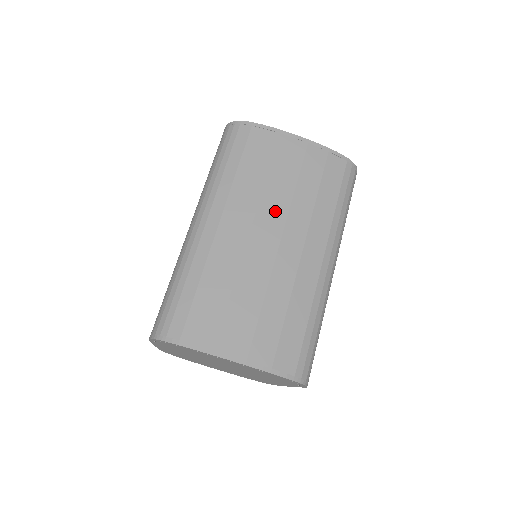
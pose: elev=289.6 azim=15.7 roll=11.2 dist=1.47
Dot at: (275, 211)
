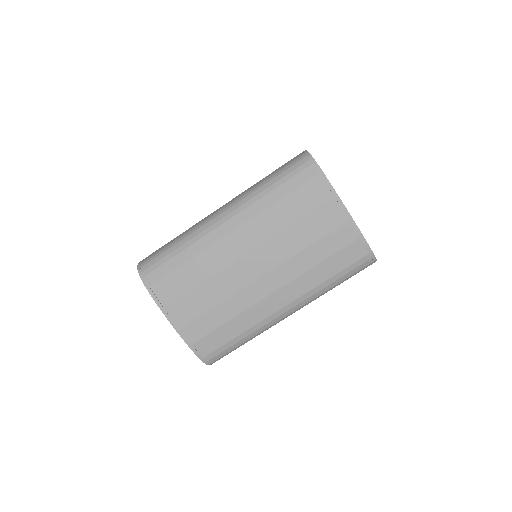
Dot at: (277, 253)
